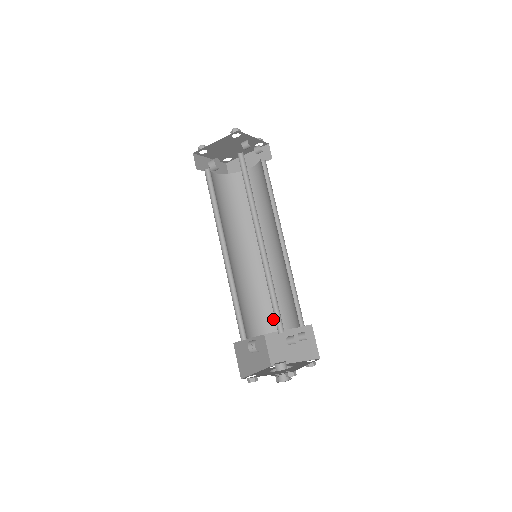
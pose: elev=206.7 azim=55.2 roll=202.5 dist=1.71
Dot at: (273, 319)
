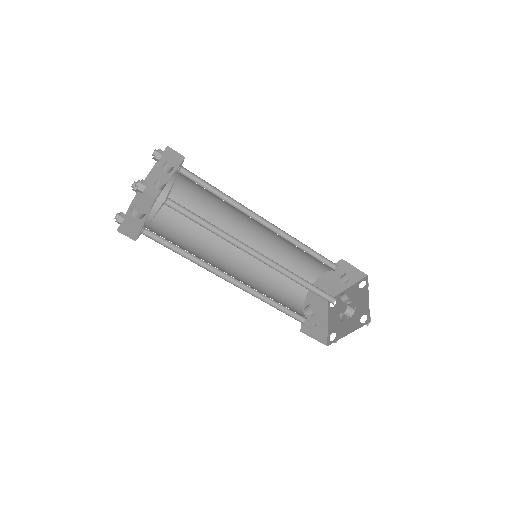
Dot at: (305, 275)
